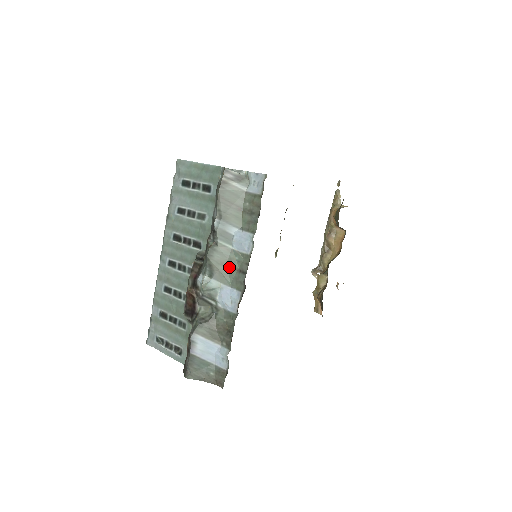
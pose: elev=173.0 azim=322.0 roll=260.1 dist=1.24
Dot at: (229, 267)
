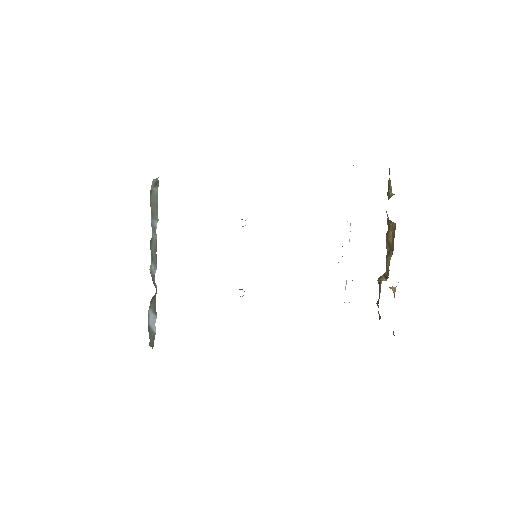
Dot at: occluded
